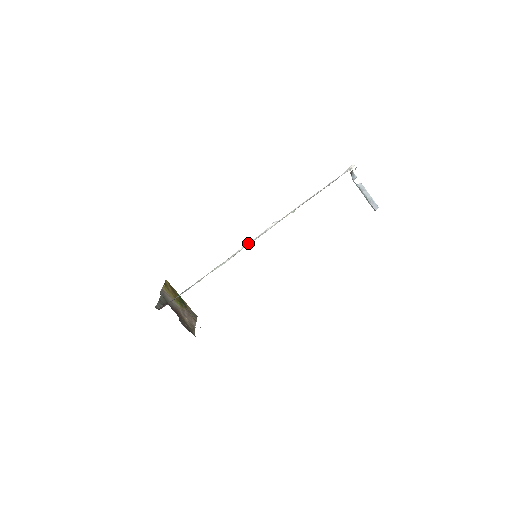
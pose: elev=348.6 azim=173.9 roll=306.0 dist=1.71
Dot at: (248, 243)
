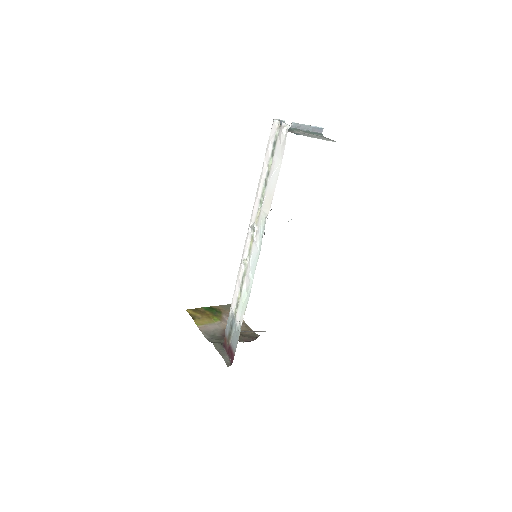
Dot at: (244, 258)
